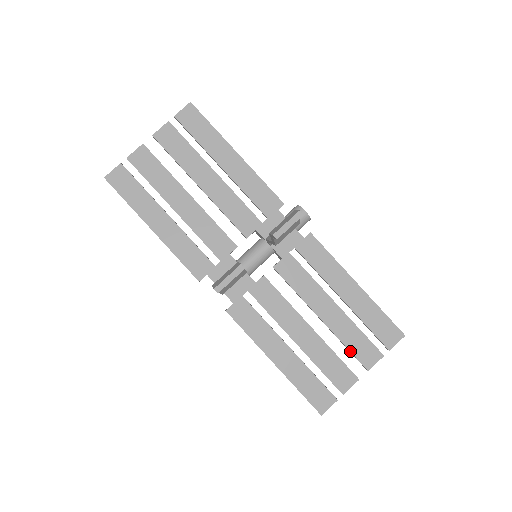
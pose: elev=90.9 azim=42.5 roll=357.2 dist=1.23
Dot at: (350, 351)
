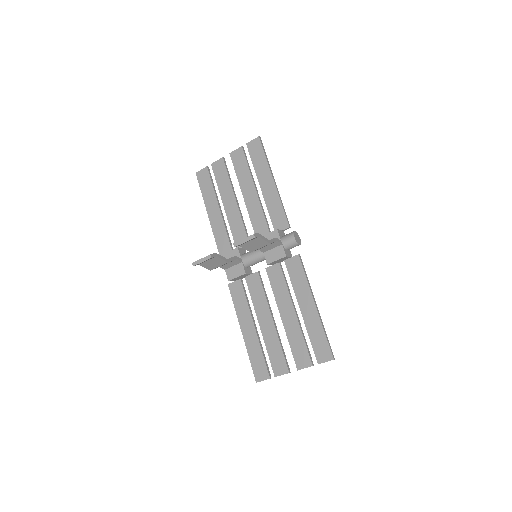
Dot at: (291, 350)
